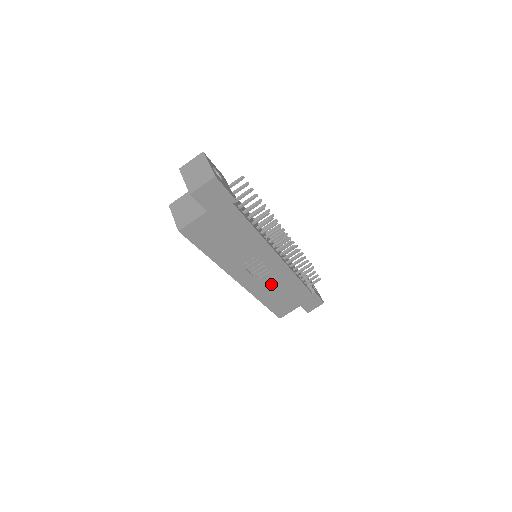
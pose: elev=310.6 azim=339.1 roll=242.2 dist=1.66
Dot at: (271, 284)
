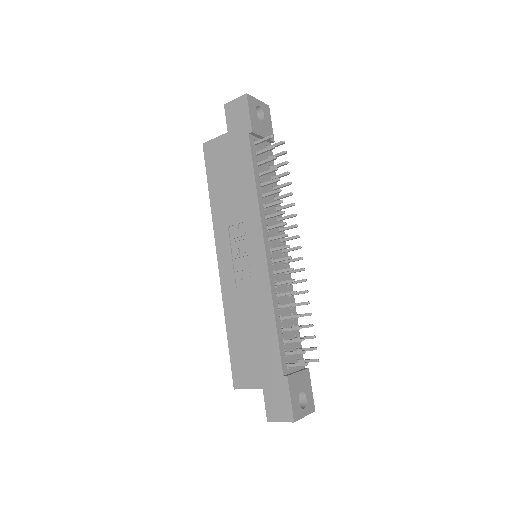
Dot at: (245, 298)
